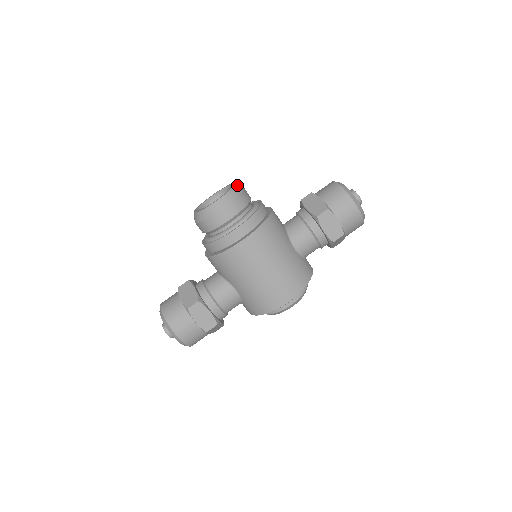
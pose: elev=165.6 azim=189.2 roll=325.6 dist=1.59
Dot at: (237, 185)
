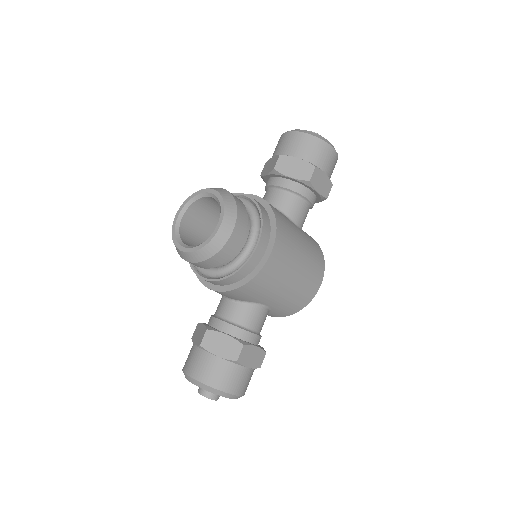
Dot at: (219, 190)
